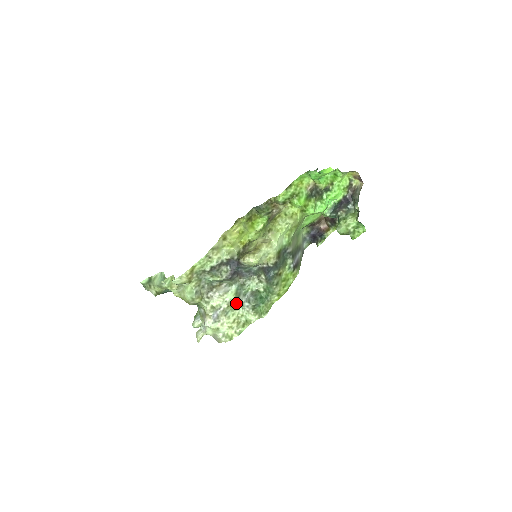
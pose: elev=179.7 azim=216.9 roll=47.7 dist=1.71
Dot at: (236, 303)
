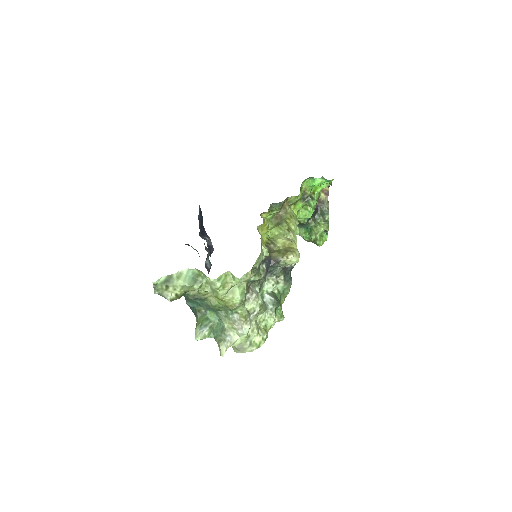
Dot at: (264, 306)
